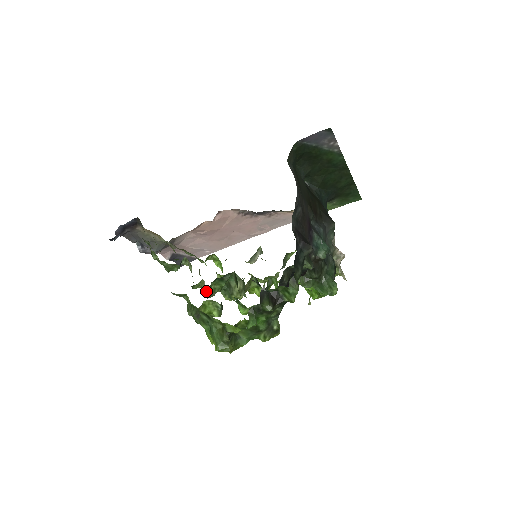
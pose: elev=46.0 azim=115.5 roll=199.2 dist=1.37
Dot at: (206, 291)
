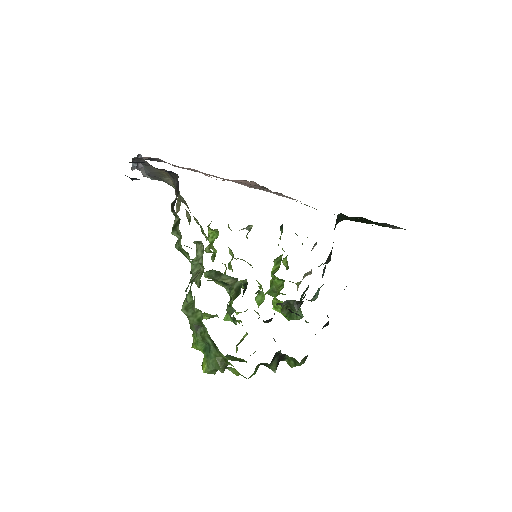
Dot at: occluded
